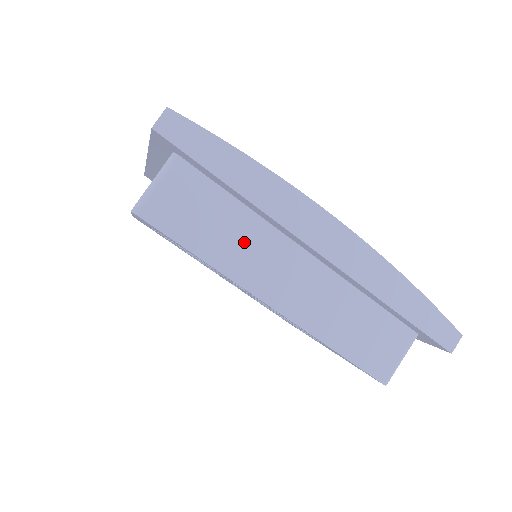
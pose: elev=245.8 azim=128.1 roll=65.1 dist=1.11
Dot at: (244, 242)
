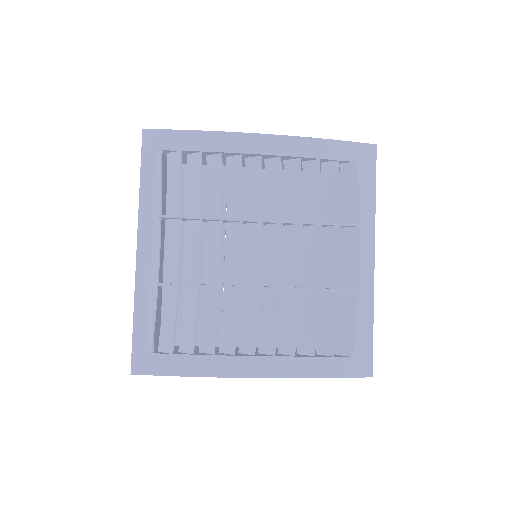
Dot at: occluded
